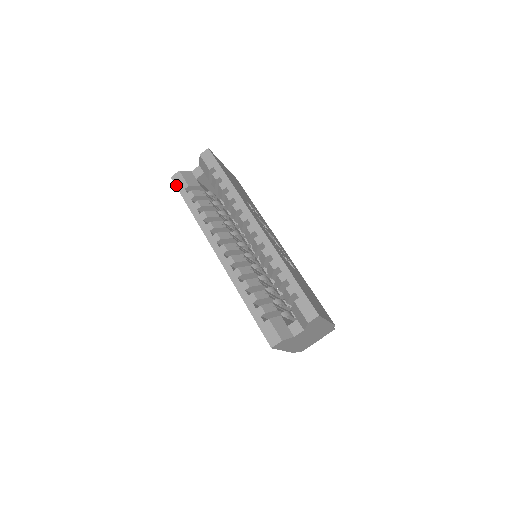
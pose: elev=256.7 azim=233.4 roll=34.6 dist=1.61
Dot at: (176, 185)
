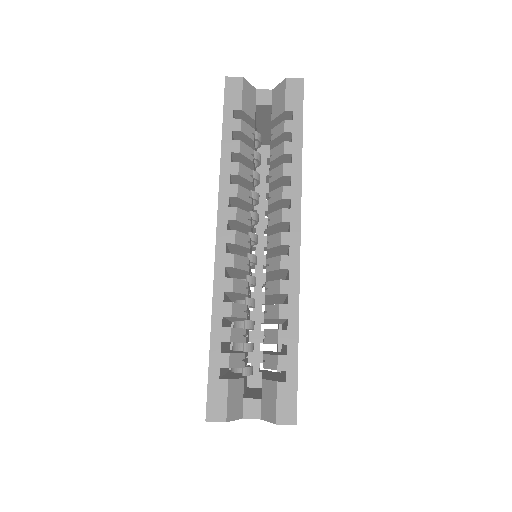
Dot at: (225, 94)
